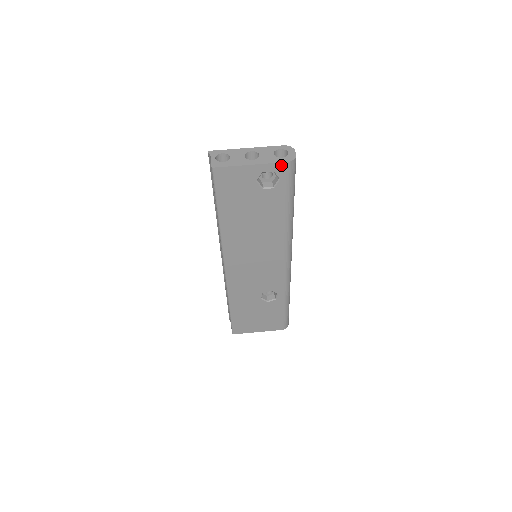
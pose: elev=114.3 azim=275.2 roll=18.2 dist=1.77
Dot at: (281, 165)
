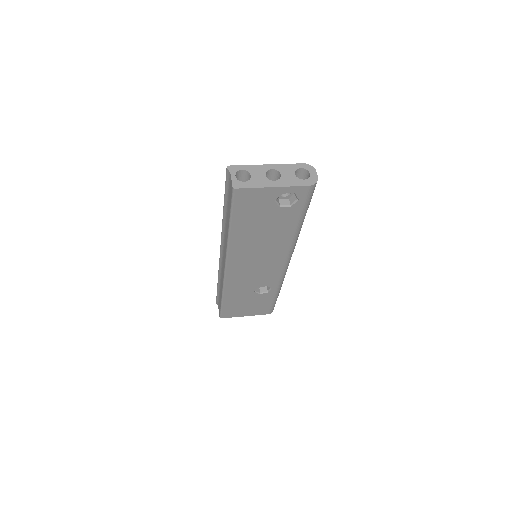
Dot at: (303, 188)
